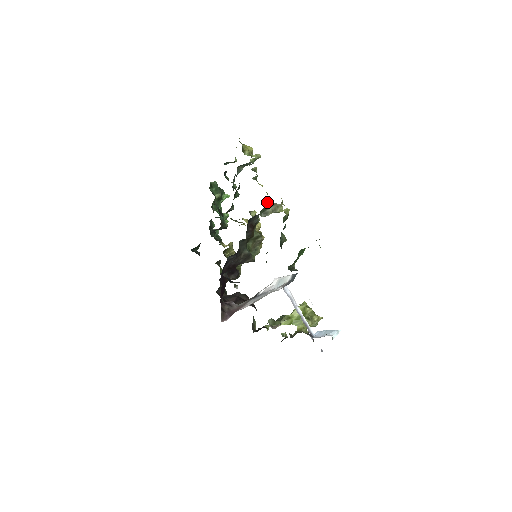
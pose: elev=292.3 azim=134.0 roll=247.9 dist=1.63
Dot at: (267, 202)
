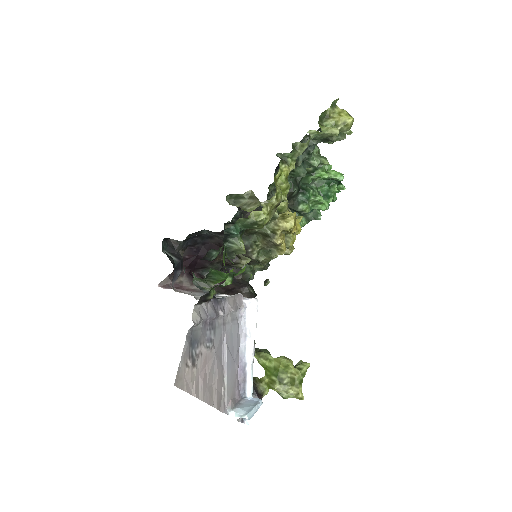
Dot at: (250, 190)
